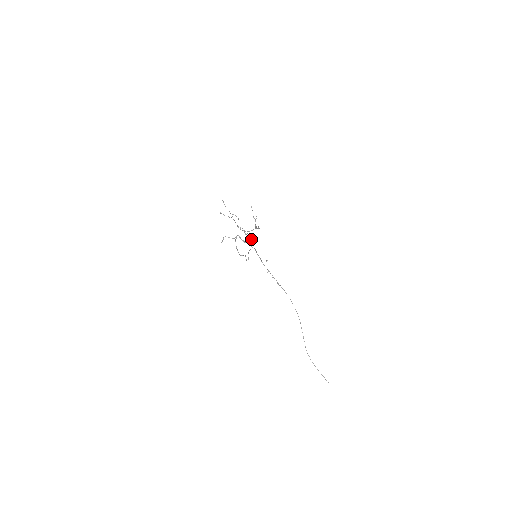
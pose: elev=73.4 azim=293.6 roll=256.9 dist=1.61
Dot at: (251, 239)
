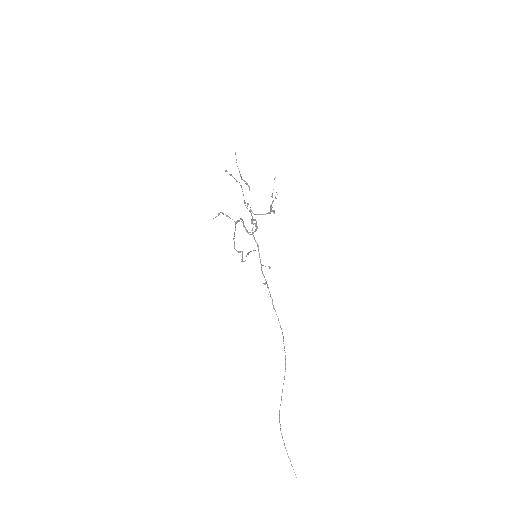
Dot at: (257, 228)
